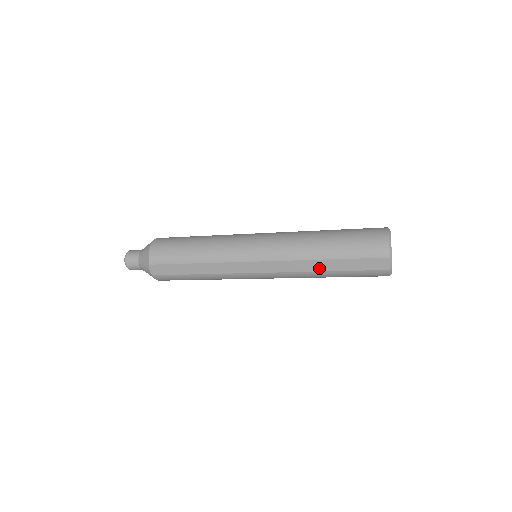
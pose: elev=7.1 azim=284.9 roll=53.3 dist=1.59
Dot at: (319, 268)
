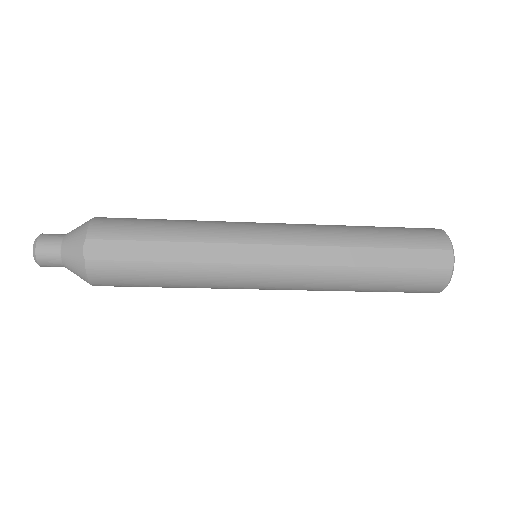
Dot at: (359, 261)
